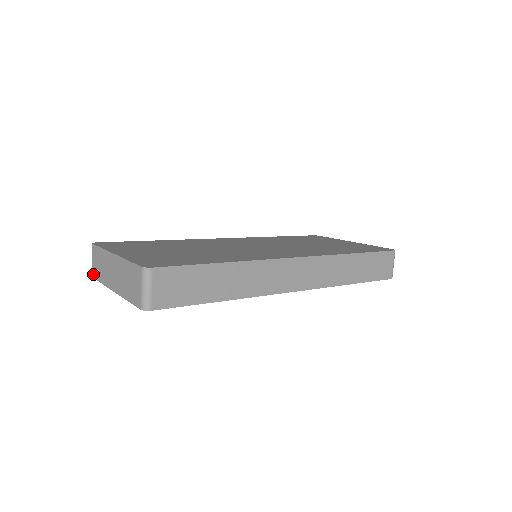
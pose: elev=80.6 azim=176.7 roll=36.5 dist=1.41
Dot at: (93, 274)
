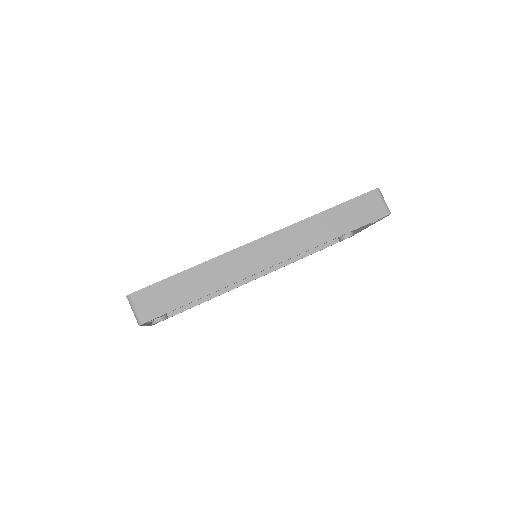
Dot at: occluded
